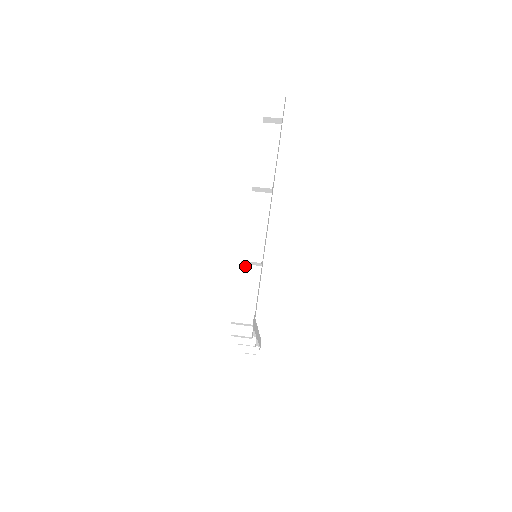
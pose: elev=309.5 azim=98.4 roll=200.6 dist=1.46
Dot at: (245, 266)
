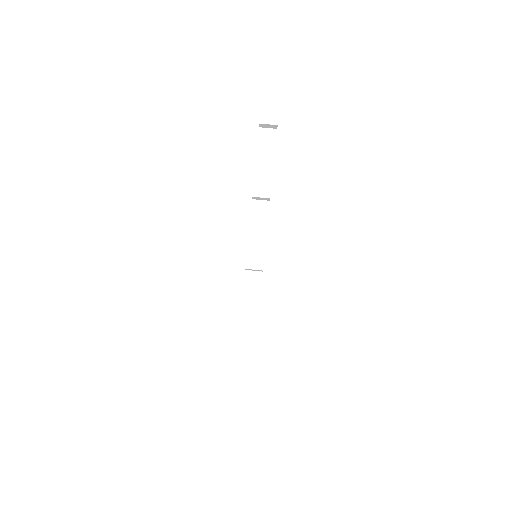
Dot at: (248, 272)
